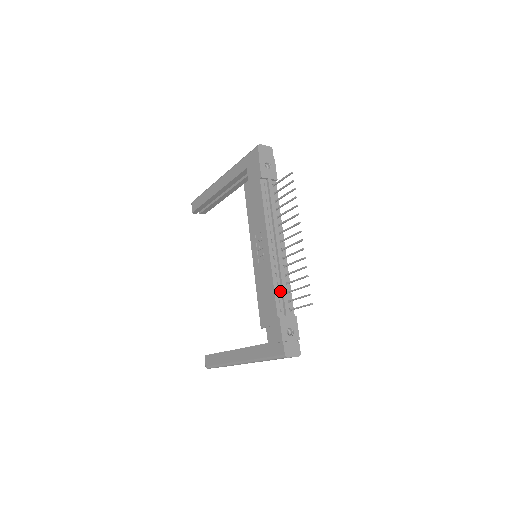
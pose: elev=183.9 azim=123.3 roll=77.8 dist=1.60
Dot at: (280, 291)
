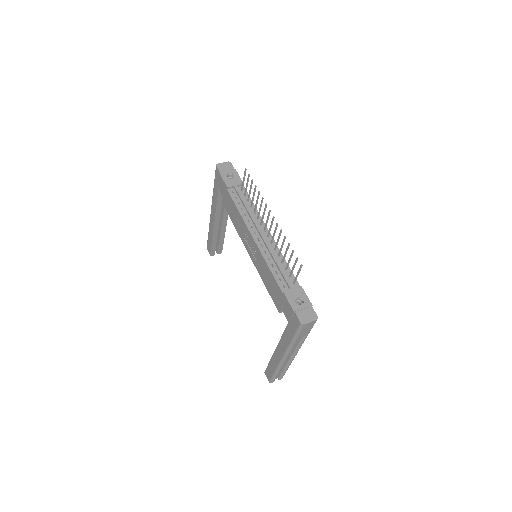
Dot at: (278, 271)
